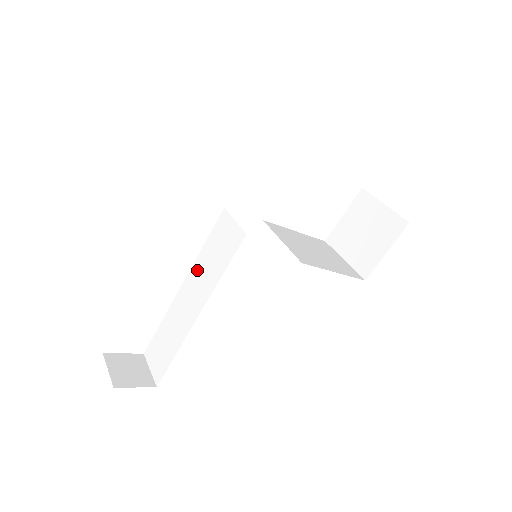
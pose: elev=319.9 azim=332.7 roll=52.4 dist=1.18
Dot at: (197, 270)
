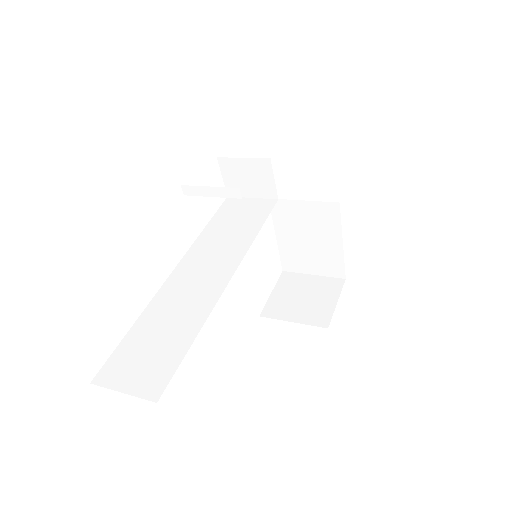
Dot at: (203, 247)
